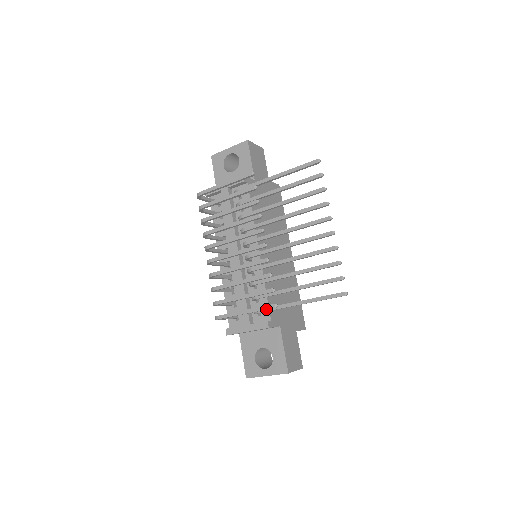
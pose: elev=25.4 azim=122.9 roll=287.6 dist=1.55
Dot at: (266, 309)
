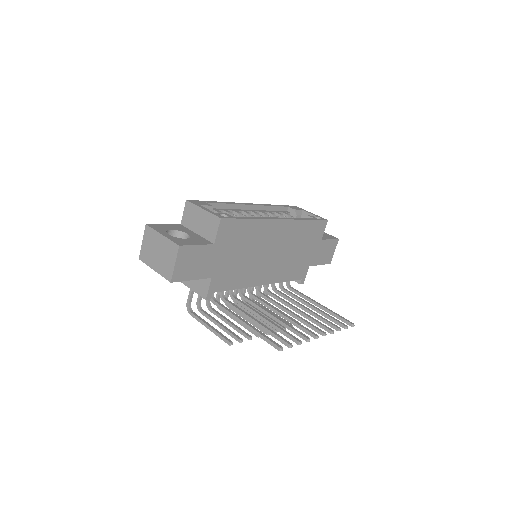
Dot at: occluded
